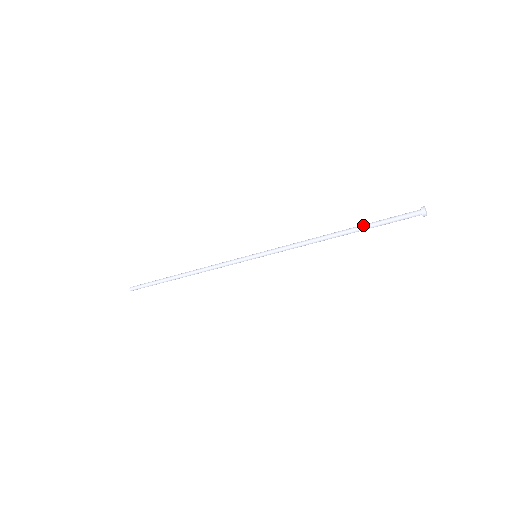
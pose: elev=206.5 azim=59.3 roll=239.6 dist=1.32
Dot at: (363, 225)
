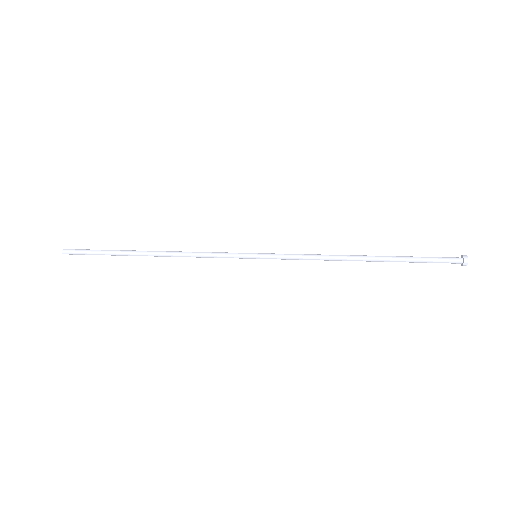
Dot at: (396, 261)
